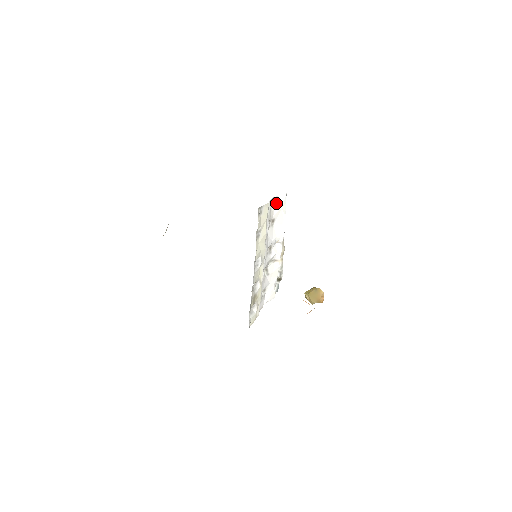
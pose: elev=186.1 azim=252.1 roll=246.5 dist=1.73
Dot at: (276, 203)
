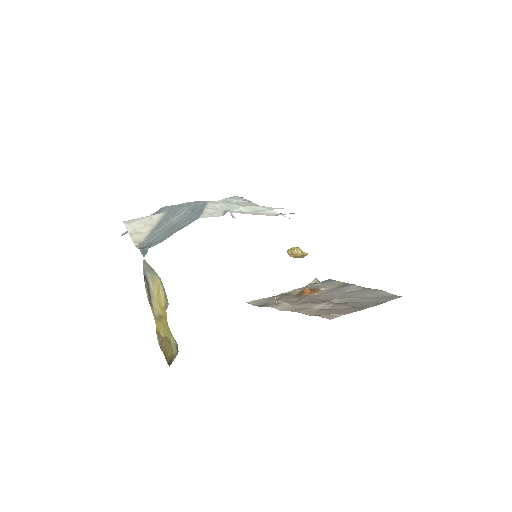
Dot at: occluded
